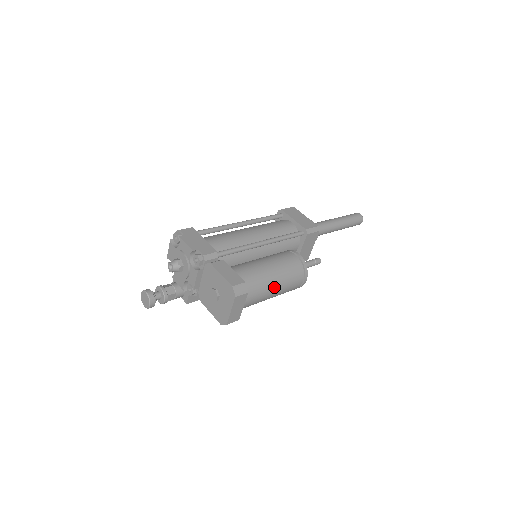
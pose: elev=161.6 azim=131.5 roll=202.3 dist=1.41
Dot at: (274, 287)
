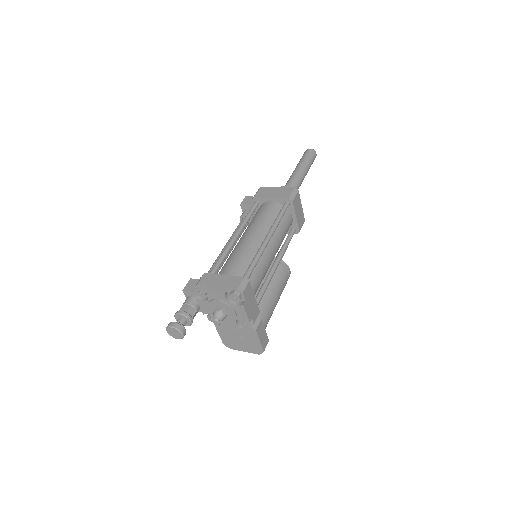
Dot at: occluded
